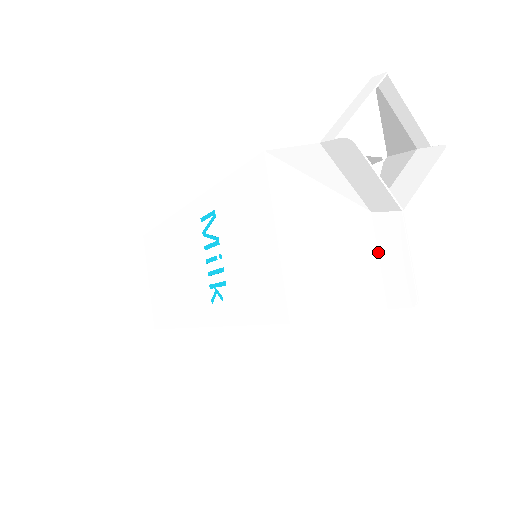
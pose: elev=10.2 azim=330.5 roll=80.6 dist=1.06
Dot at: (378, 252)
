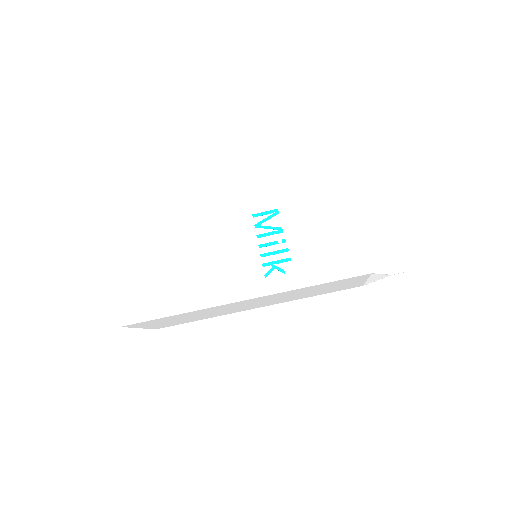
Dot at: (385, 245)
